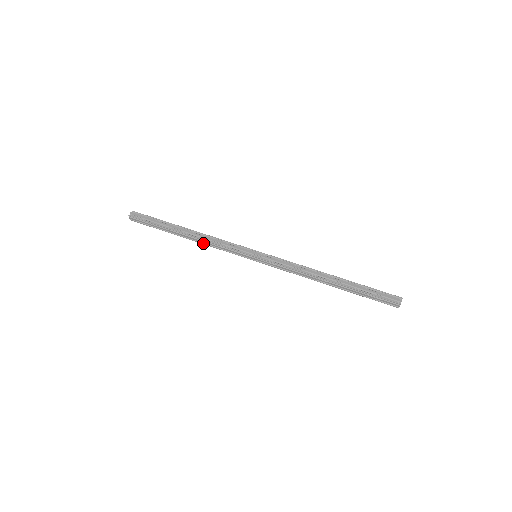
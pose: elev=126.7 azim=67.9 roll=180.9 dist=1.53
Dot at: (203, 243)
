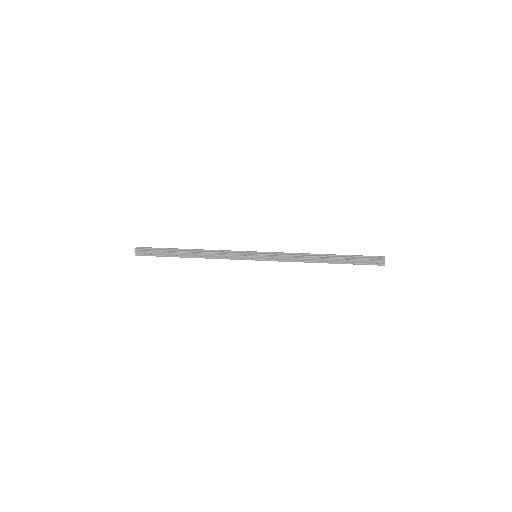
Dot at: (207, 257)
